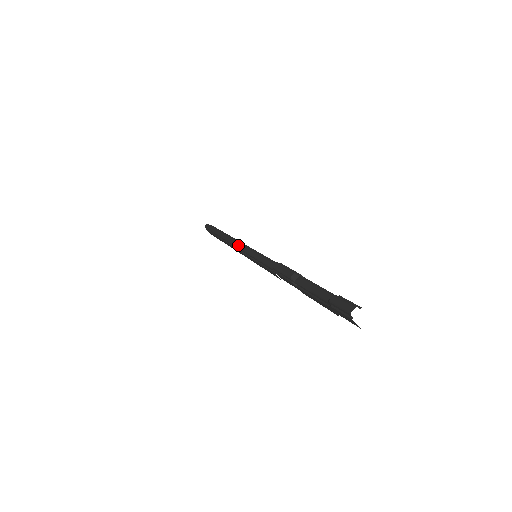
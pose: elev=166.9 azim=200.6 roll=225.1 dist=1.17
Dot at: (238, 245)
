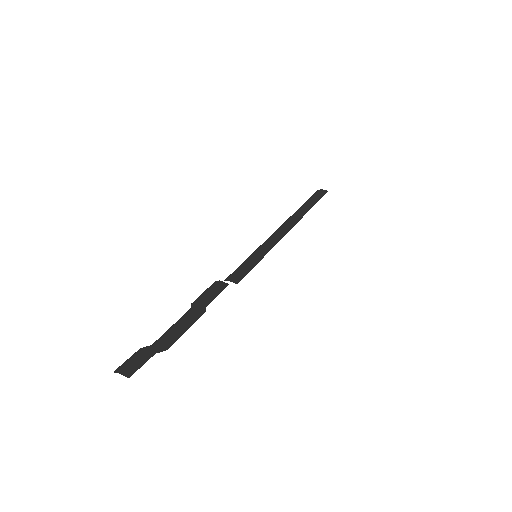
Dot at: occluded
